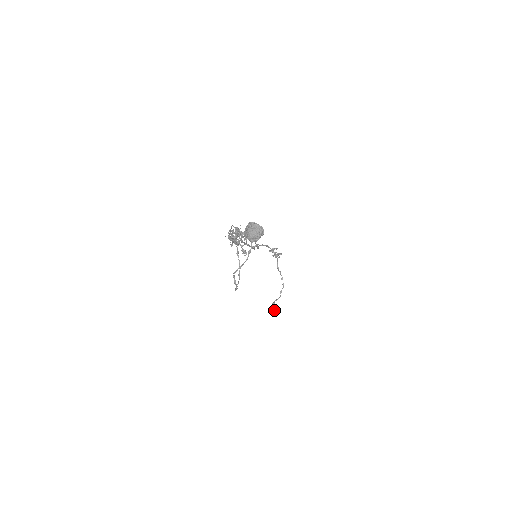
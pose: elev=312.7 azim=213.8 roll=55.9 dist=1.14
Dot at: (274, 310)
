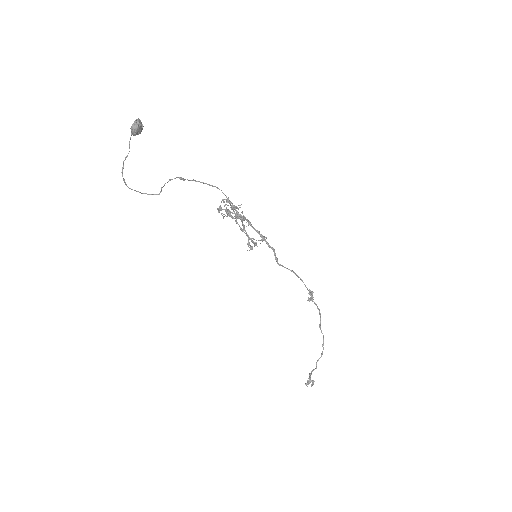
Dot at: (309, 382)
